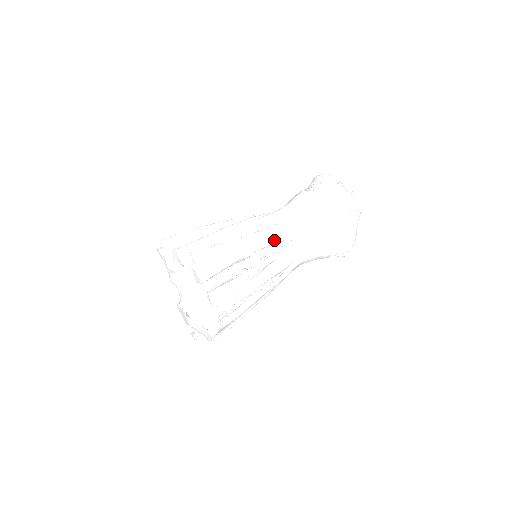
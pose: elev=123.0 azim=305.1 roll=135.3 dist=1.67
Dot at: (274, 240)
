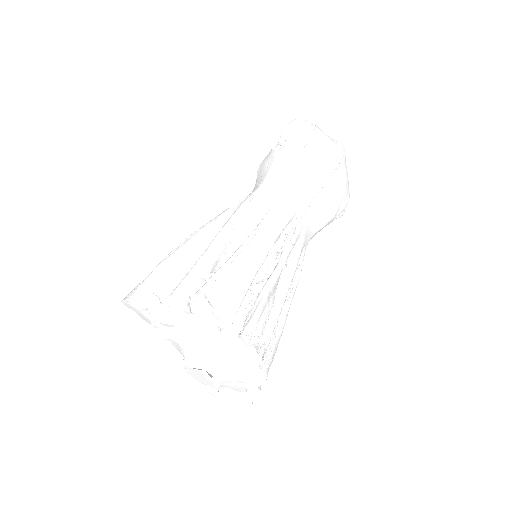
Dot at: (280, 227)
